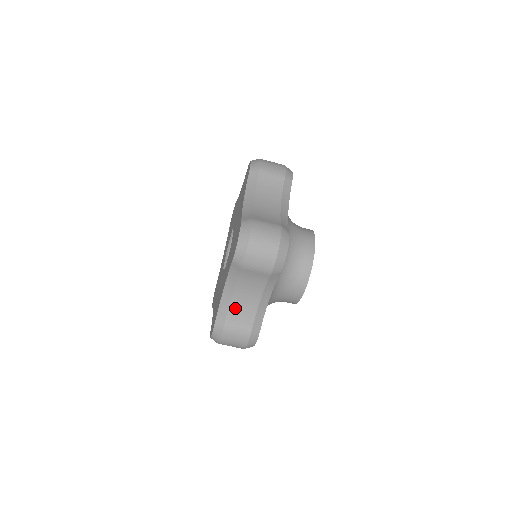
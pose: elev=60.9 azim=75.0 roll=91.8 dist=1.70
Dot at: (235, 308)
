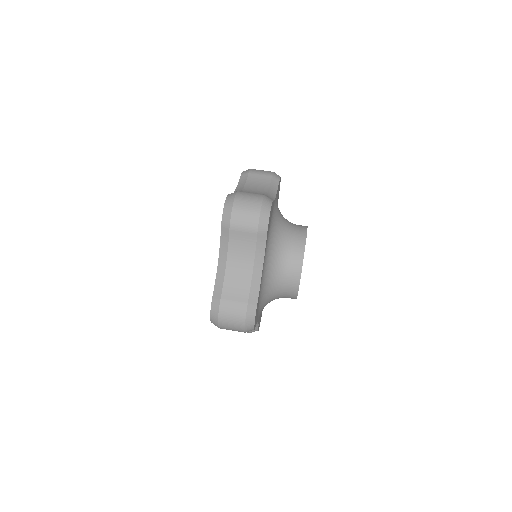
Dot at: (230, 279)
